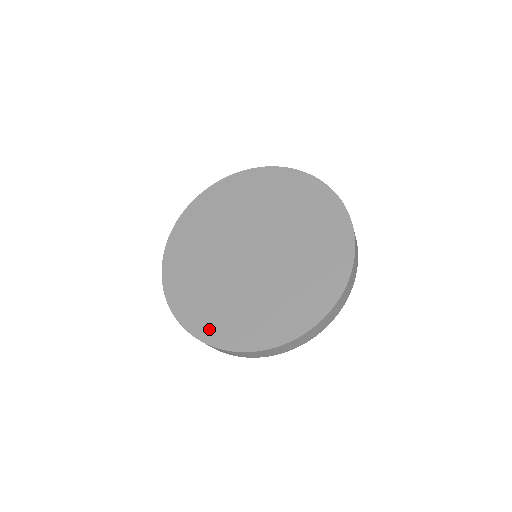
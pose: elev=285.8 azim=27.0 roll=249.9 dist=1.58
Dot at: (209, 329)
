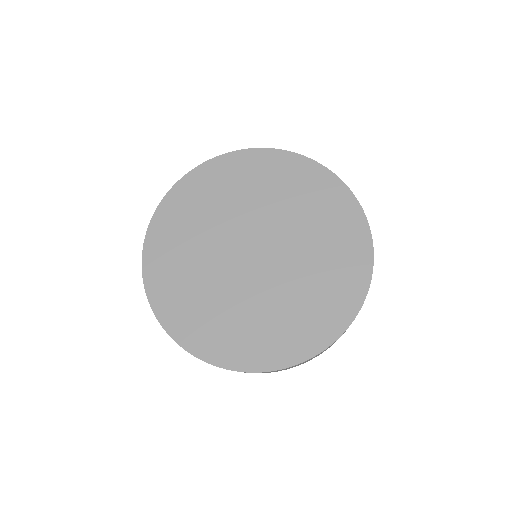
Dot at: (162, 294)
